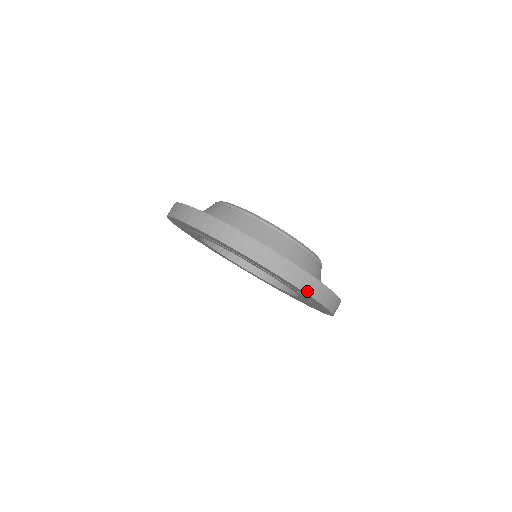
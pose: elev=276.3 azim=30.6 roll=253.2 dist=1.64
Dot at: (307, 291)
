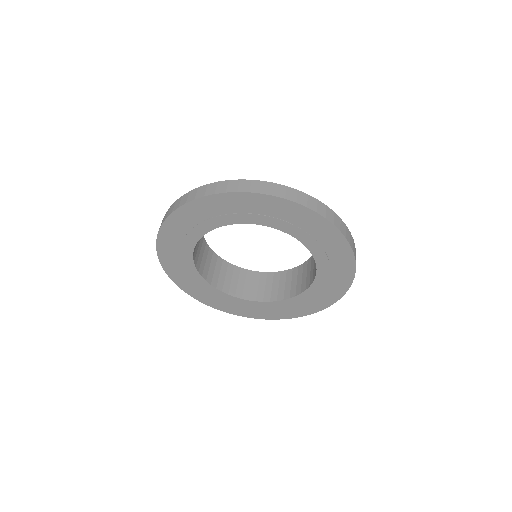
Dot at: (350, 243)
